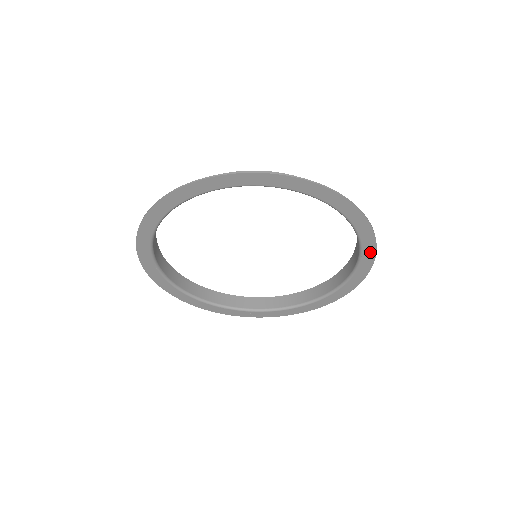
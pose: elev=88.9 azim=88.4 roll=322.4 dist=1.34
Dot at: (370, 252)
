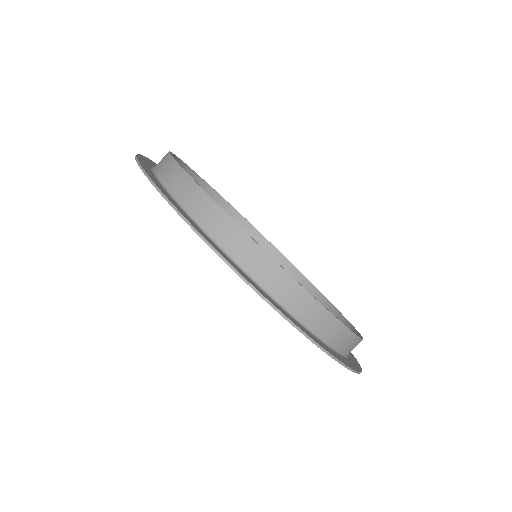
Dot at: occluded
